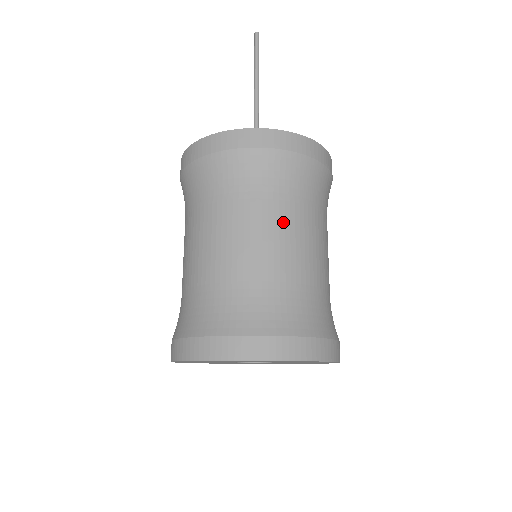
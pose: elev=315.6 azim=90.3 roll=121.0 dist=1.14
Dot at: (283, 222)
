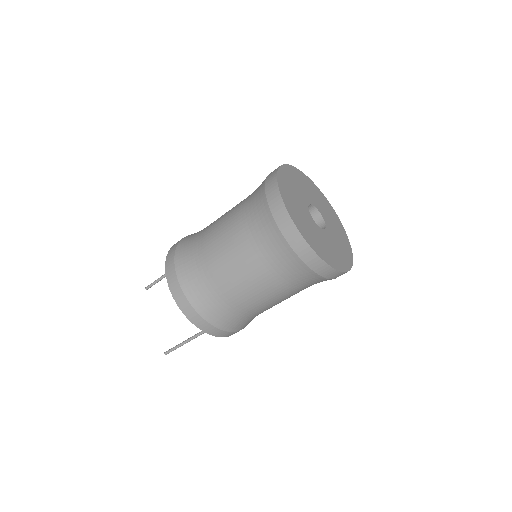
Dot at: occluded
